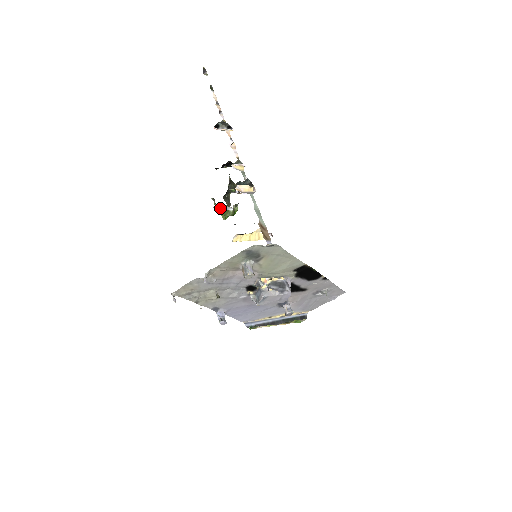
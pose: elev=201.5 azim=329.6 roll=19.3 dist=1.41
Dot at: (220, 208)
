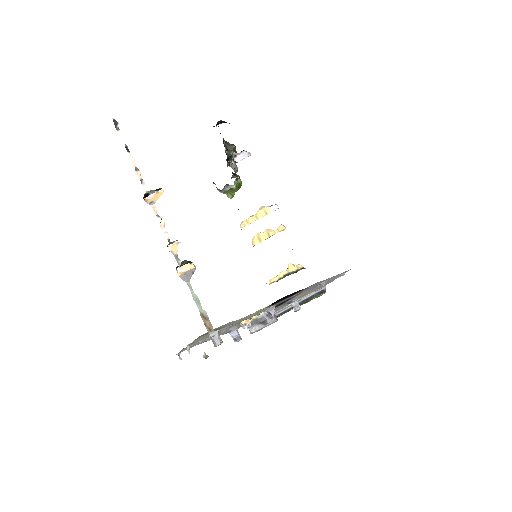
Dot at: (223, 190)
